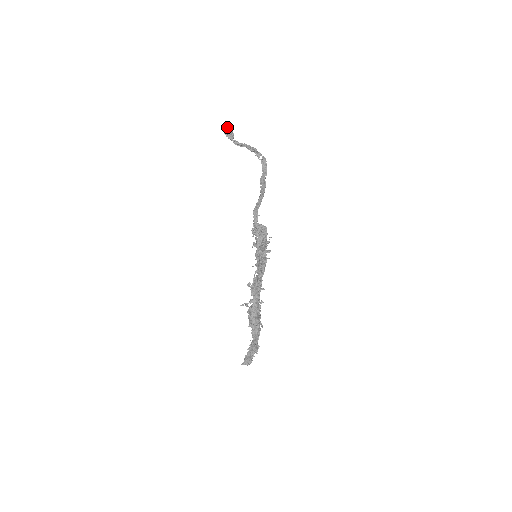
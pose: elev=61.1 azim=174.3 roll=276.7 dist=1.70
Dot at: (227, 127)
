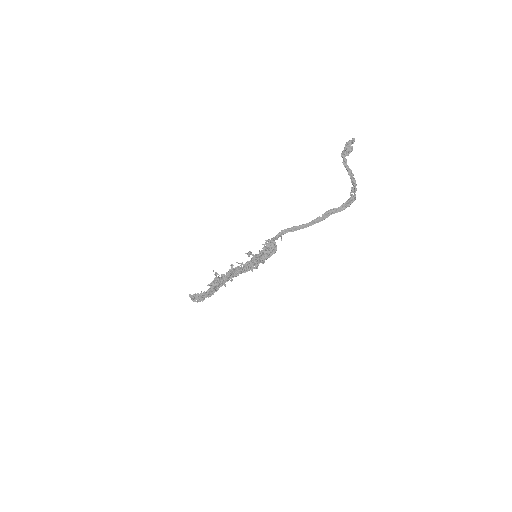
Dot at: (353, 142)
